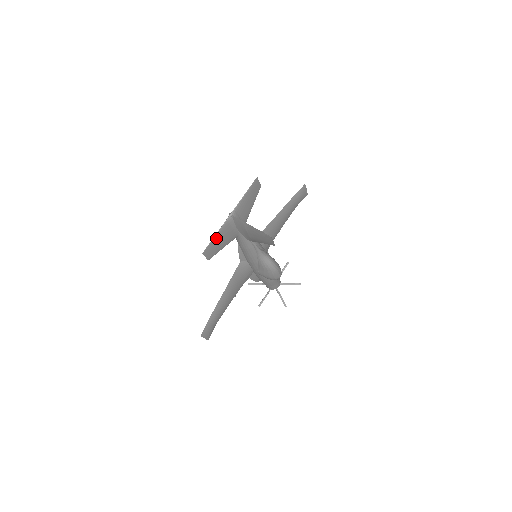
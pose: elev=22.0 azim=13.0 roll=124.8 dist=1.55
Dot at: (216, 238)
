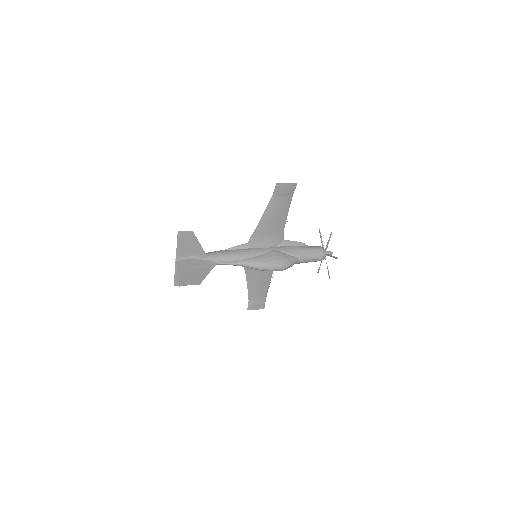
Dot at: (178, 275)
